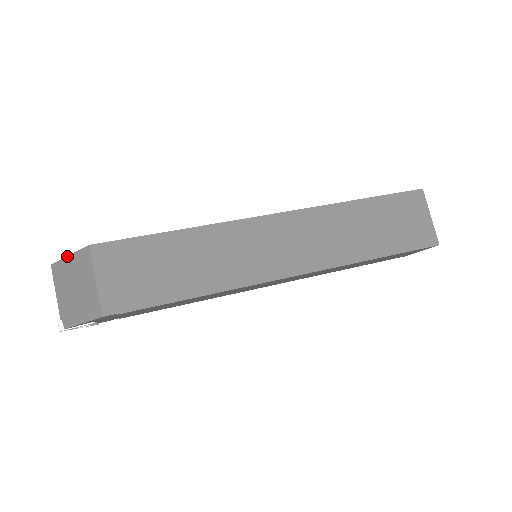
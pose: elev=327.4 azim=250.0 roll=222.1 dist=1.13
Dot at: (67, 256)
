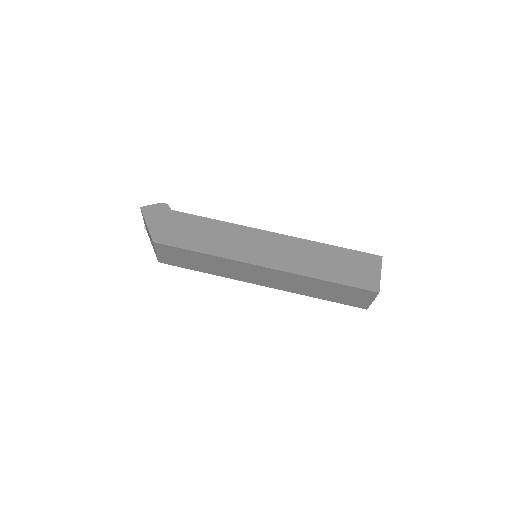
Dot at: (146, 223)
